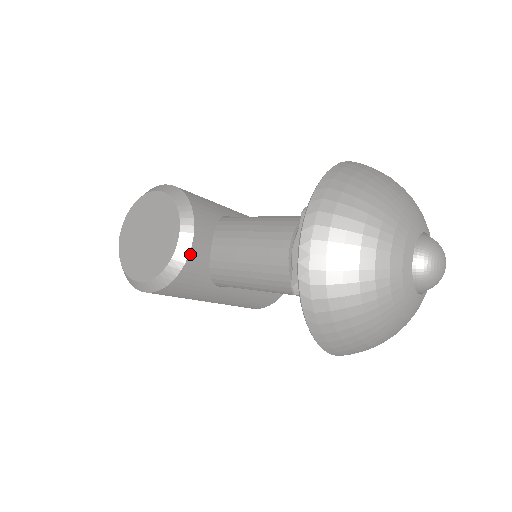
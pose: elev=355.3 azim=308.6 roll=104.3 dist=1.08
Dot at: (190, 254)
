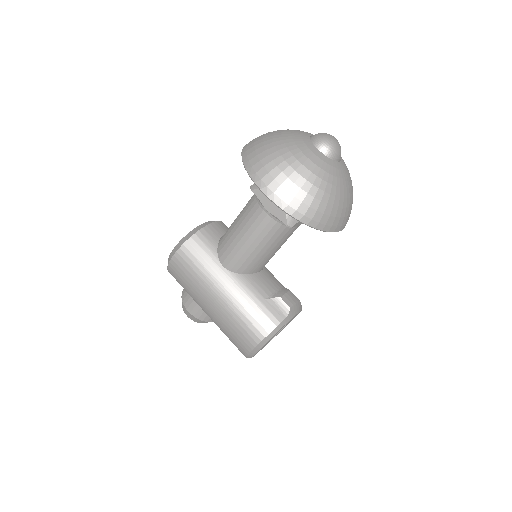
Dot at: (208, 226)
